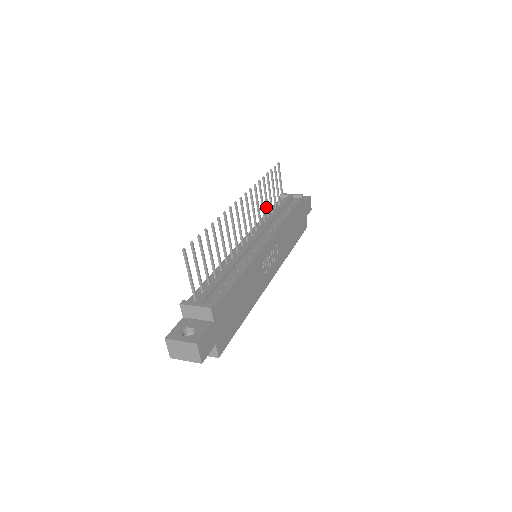
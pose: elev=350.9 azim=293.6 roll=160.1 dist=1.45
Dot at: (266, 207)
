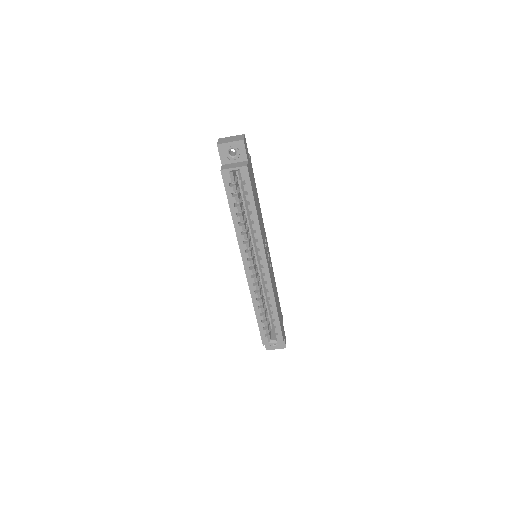
Dot at: occluded
